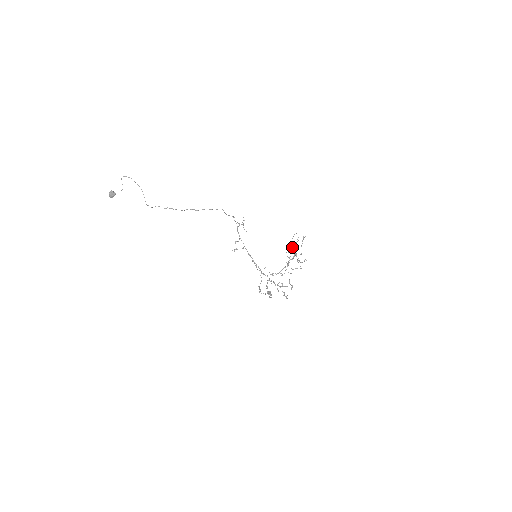
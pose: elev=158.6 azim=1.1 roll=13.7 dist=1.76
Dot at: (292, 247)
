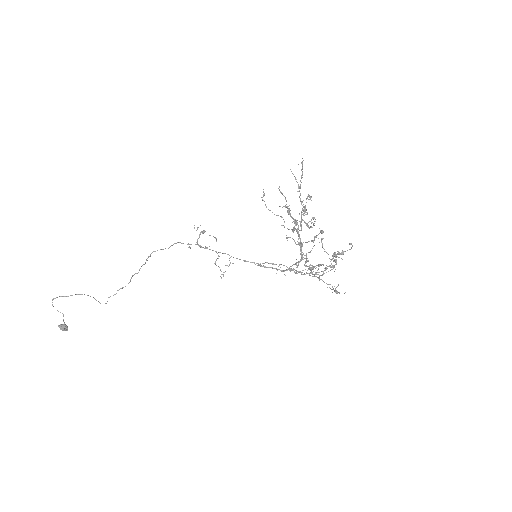
Dot at: occluded
